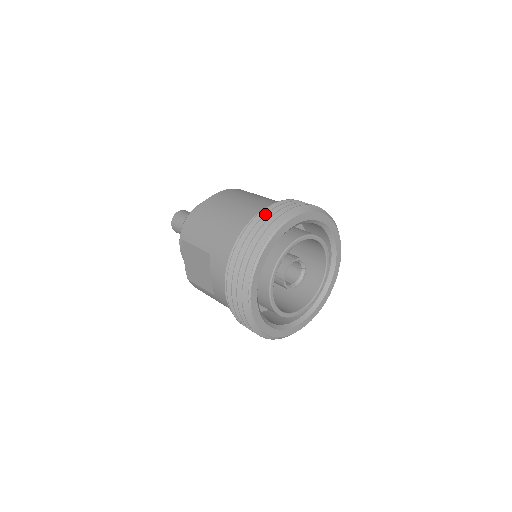
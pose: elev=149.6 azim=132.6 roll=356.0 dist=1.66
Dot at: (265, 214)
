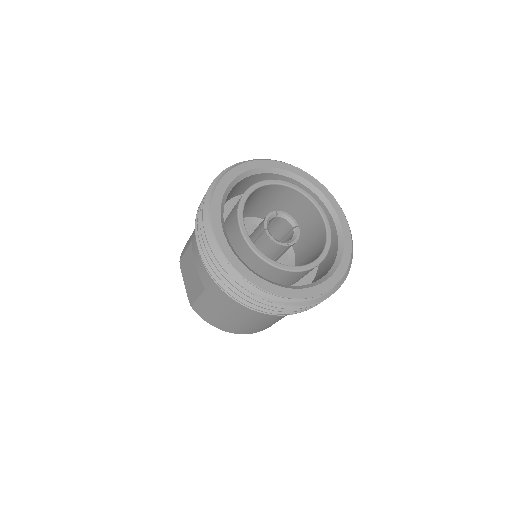
Dot at: occluded
